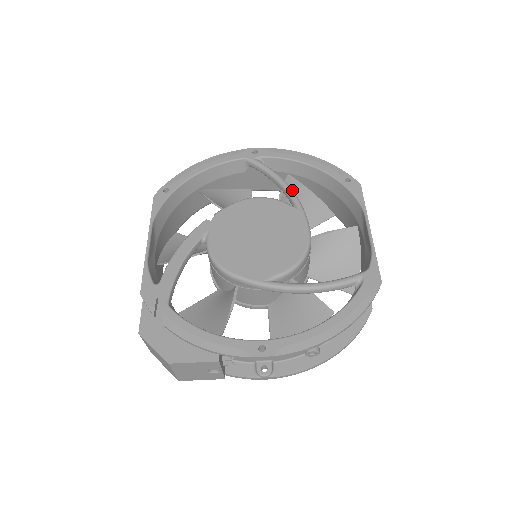
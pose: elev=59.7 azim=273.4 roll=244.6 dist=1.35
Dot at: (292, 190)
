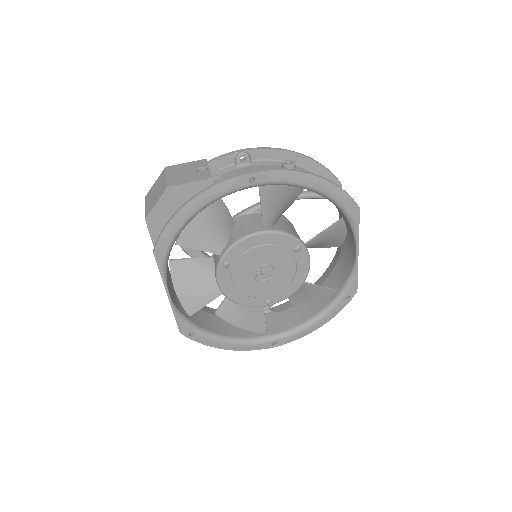
Dot at: occluded
